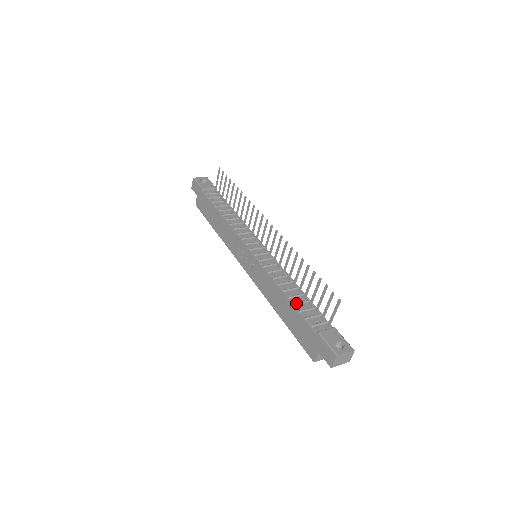
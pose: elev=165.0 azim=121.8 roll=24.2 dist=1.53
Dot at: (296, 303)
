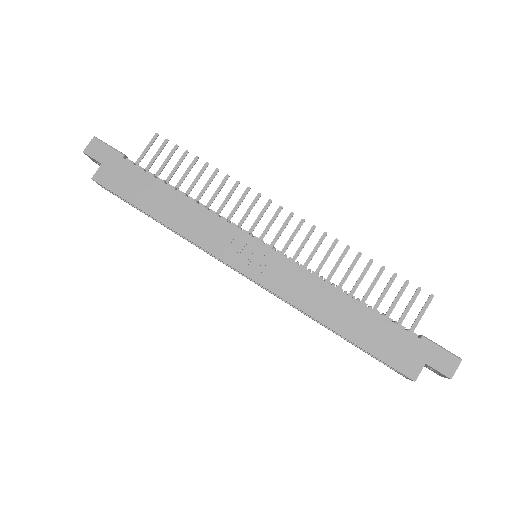
Dot at: (371, 306)
